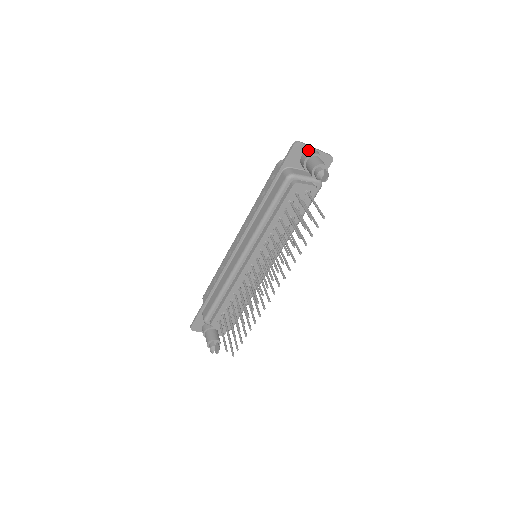
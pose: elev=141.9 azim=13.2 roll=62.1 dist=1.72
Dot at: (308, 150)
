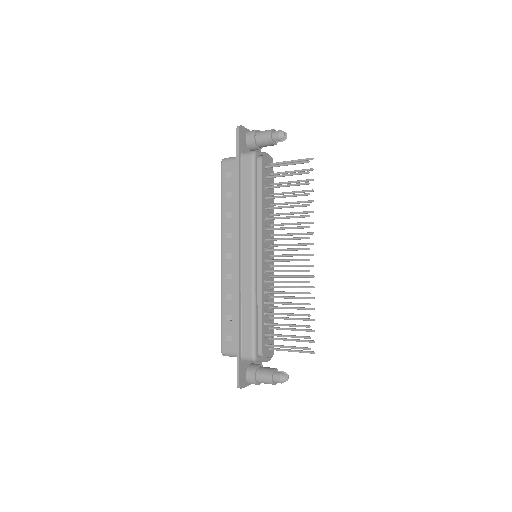
Dot at: (247, 132)
